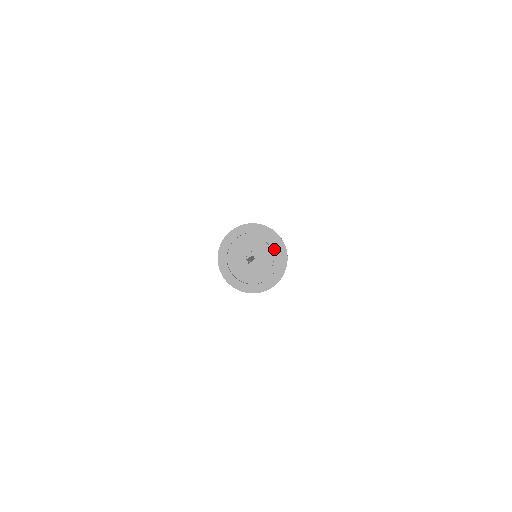
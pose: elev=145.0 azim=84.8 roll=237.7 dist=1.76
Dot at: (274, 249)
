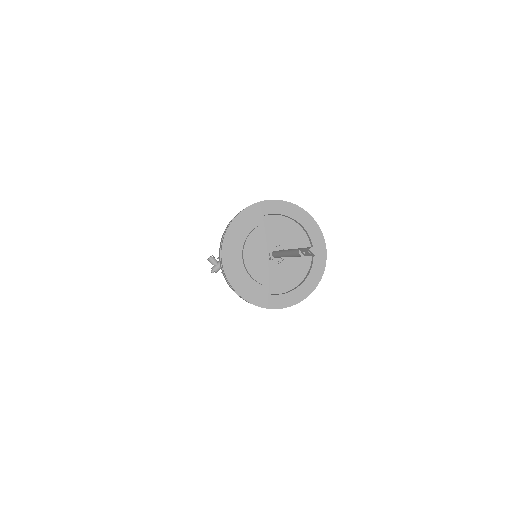
Dot at: (287, 221)
